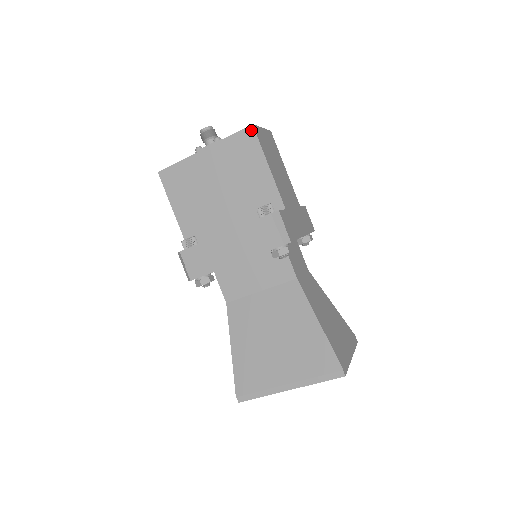
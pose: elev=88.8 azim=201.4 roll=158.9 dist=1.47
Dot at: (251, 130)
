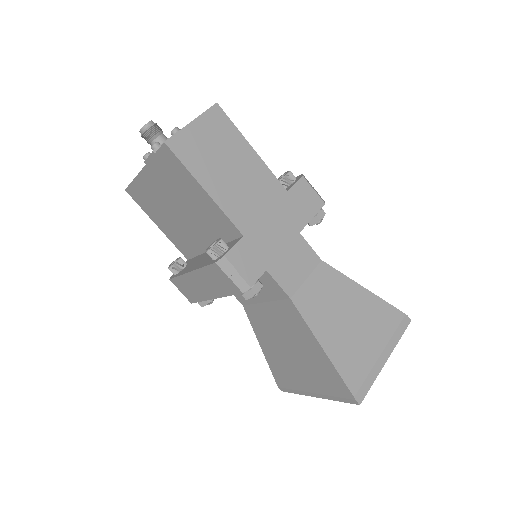
Dot at: (167, 149)
